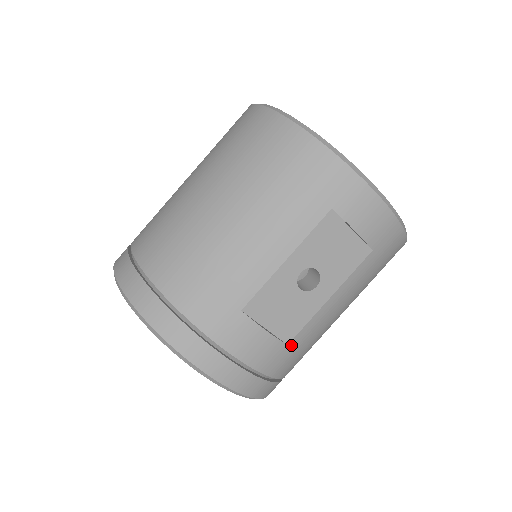
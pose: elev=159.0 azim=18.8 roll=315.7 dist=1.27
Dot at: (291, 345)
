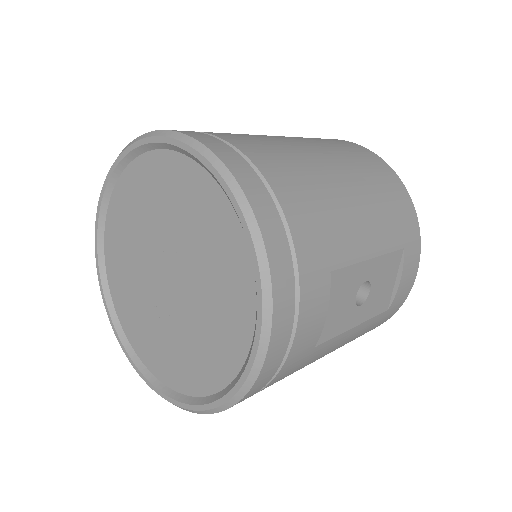
Dot at: (313, 351)
